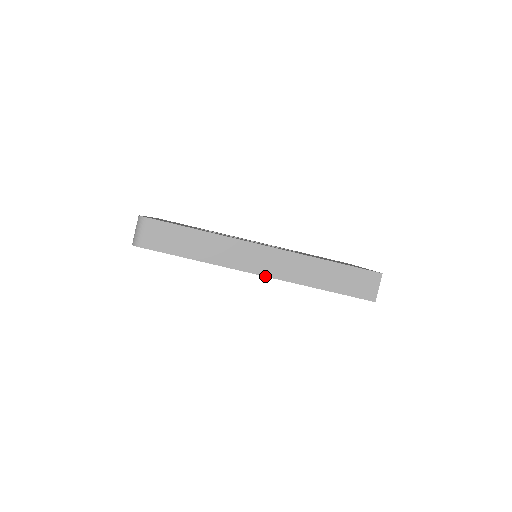
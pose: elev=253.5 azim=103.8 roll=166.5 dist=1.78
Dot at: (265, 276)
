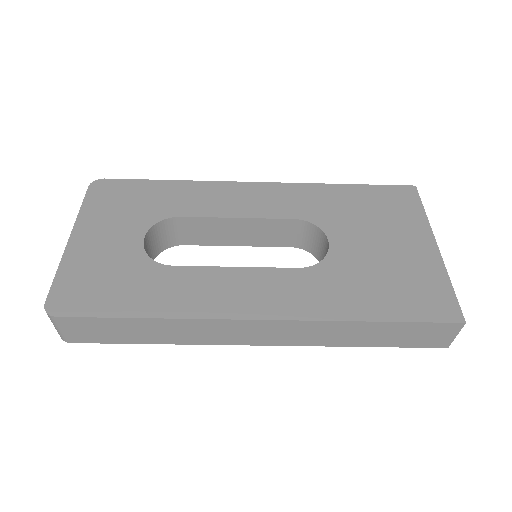
Dot at: (270, 345)
